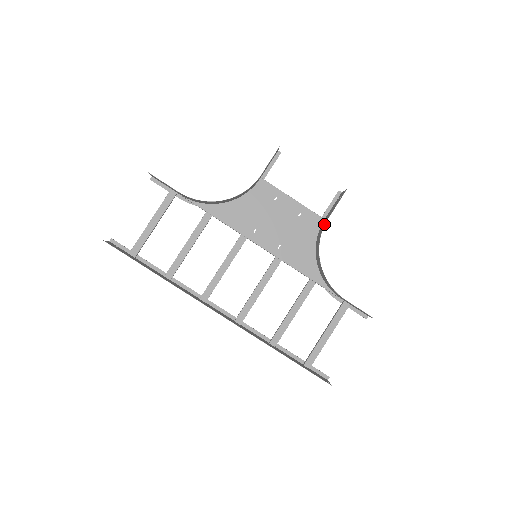
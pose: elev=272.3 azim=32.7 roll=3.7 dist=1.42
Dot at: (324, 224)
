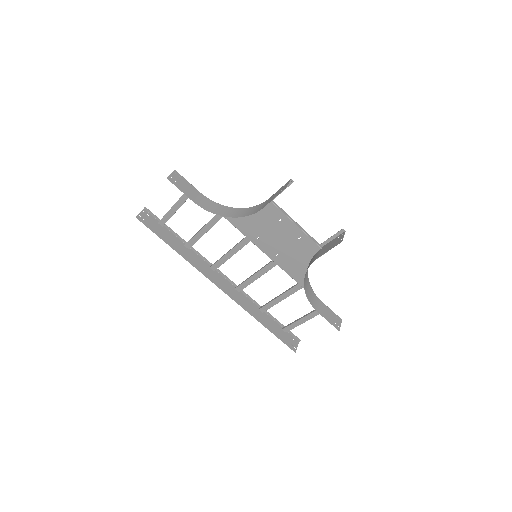
Dot at: (314, 259)
